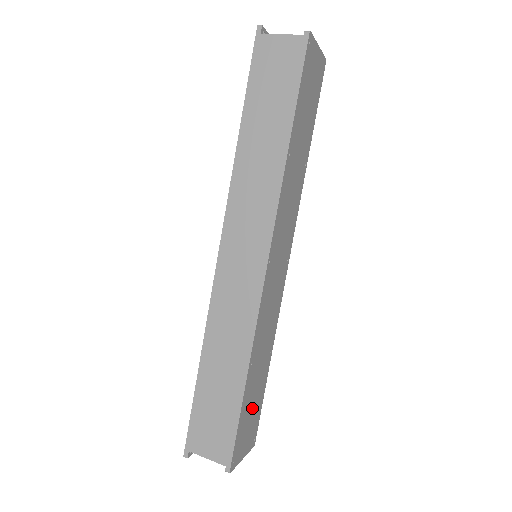
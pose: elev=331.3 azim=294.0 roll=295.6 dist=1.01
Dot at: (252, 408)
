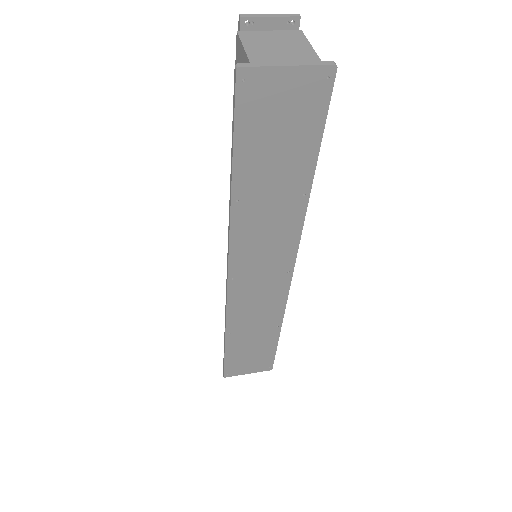
Dot at: (251, 353)
